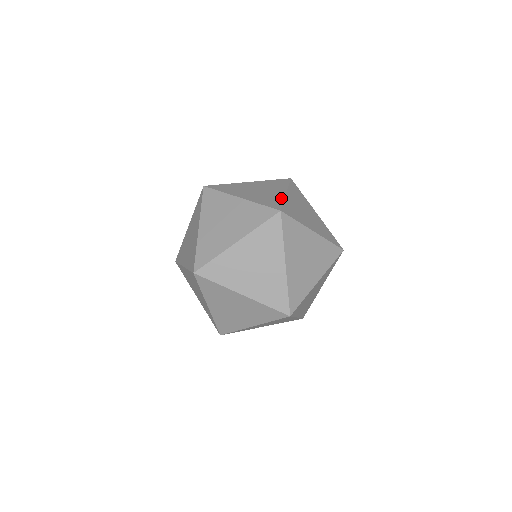
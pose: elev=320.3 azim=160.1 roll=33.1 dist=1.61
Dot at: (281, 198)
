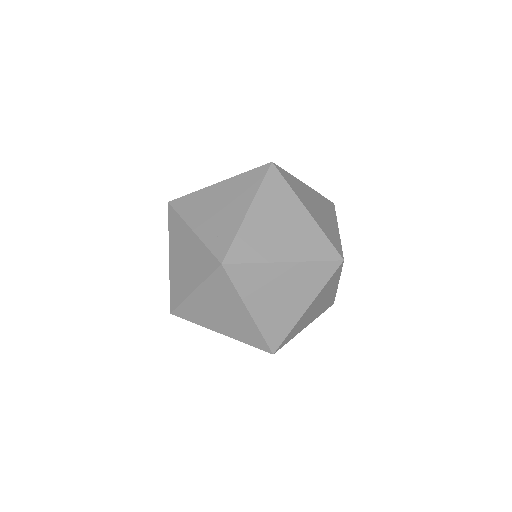
Dot at: occluded
